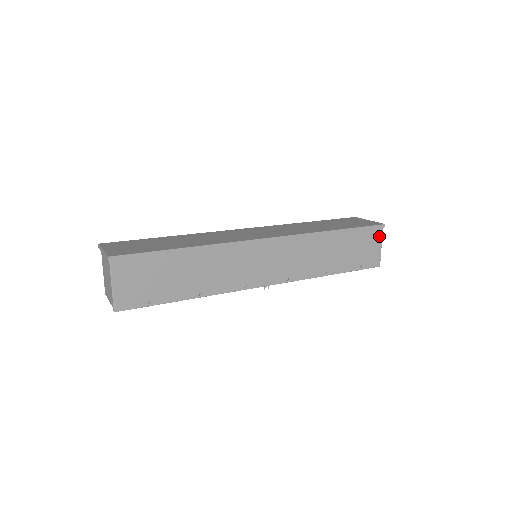
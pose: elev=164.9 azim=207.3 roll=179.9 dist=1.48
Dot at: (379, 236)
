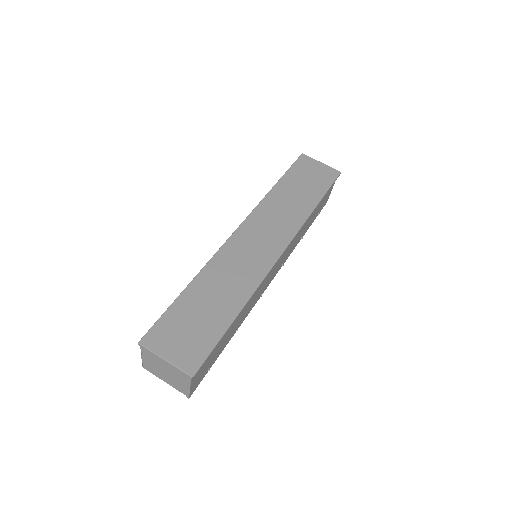
Dot at: occluded
